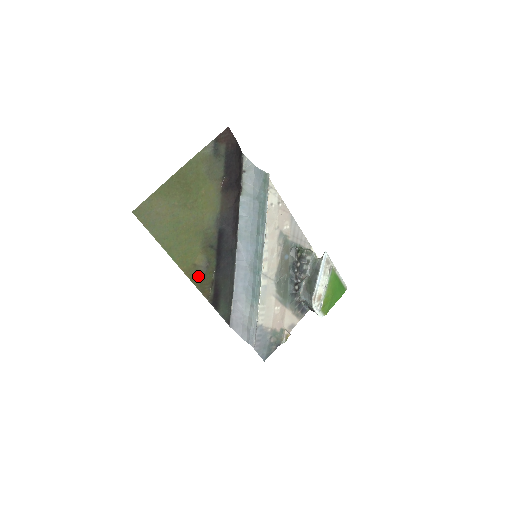
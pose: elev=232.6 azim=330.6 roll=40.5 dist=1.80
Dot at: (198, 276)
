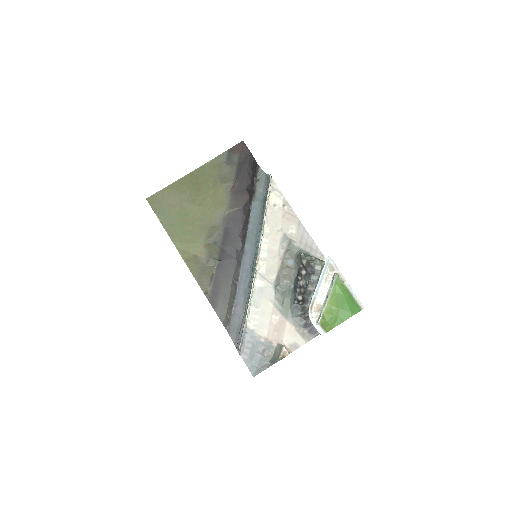
Dot at: (198, 268)
